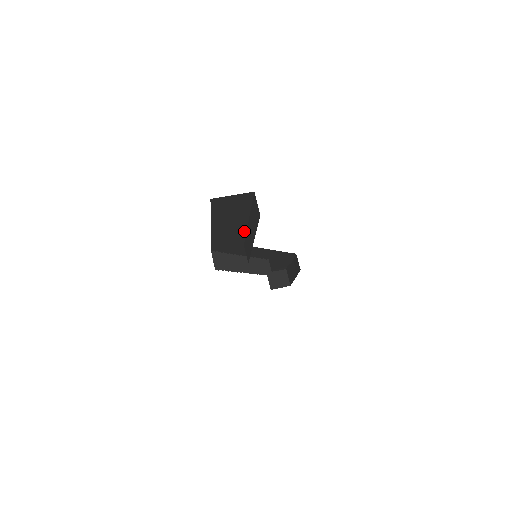
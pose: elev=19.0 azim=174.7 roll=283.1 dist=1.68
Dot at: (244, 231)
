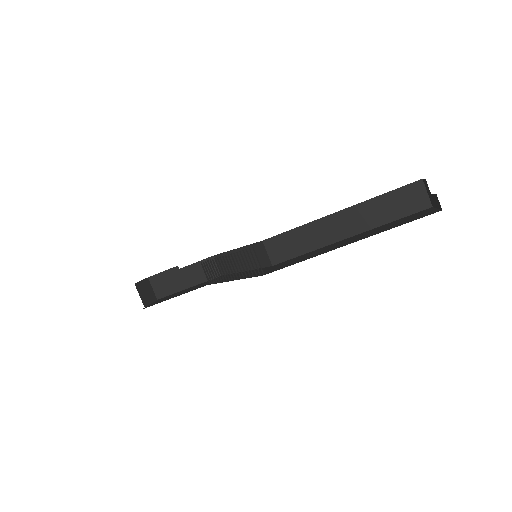
Dot at: (310, 222)
